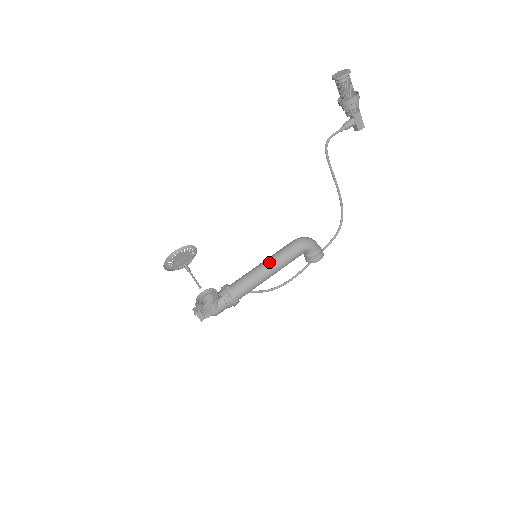
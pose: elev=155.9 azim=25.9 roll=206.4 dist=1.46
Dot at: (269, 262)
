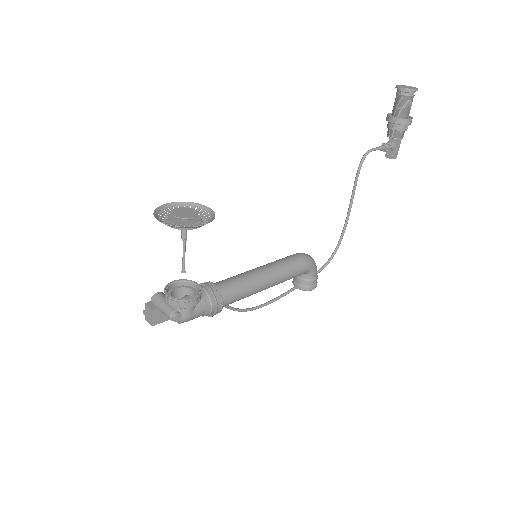
Dot at: (269, 270)
